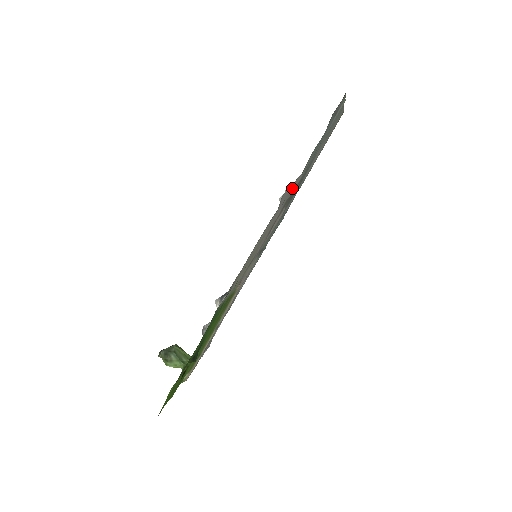
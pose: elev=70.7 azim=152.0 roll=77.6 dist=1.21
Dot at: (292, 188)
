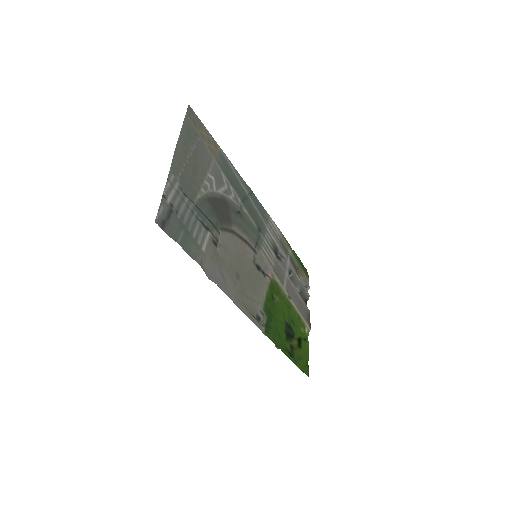
Dot at: (210, 257)
